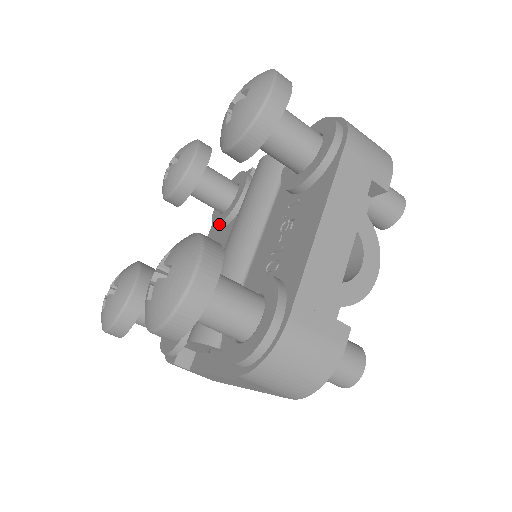
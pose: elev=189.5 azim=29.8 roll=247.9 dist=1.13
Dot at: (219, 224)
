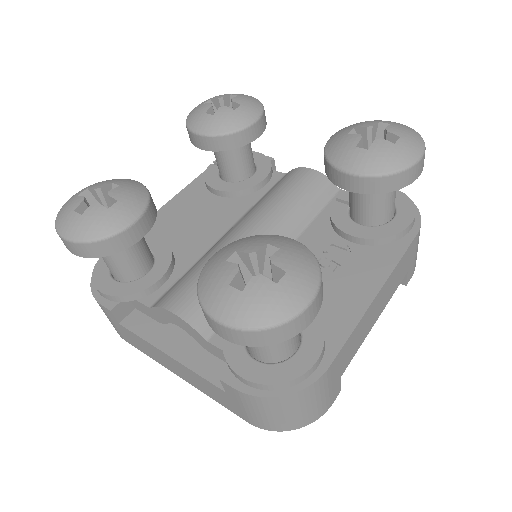
Dot at: (219, 190)
